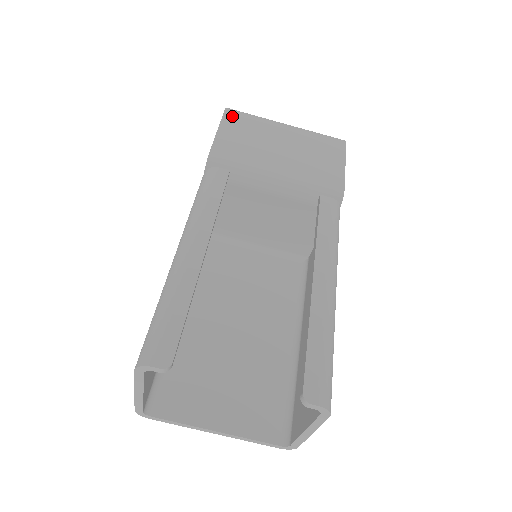
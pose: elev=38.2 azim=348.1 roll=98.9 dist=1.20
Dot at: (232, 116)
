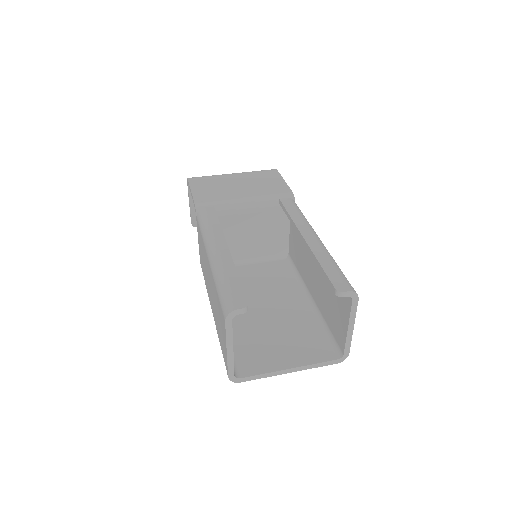
Dot at: (195, 180)
